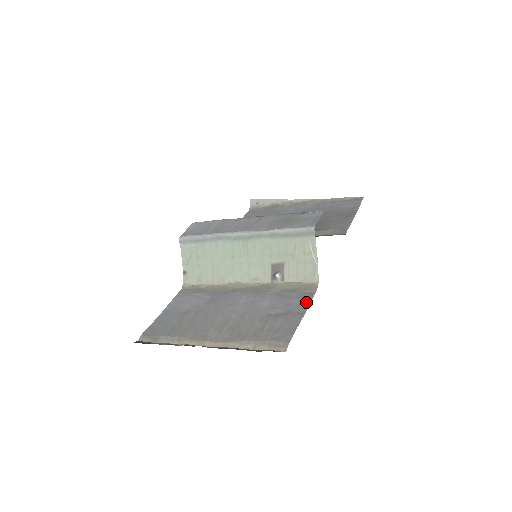
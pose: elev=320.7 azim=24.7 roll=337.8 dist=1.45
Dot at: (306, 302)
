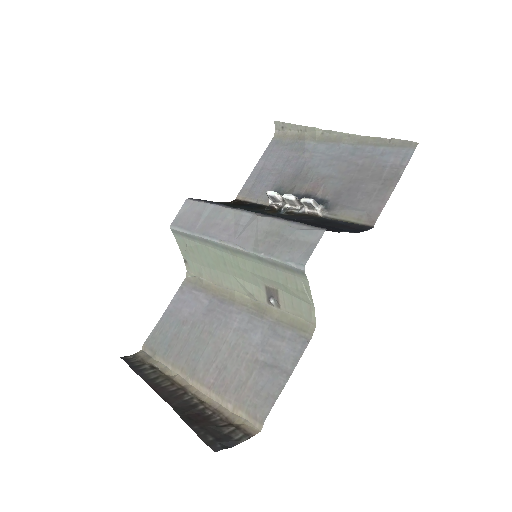
Dot at: (297, 354)
